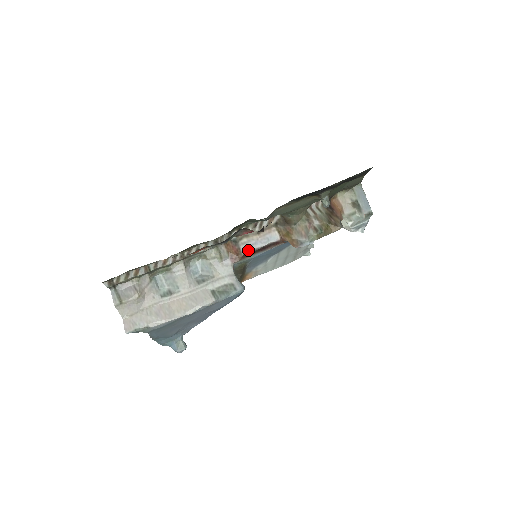
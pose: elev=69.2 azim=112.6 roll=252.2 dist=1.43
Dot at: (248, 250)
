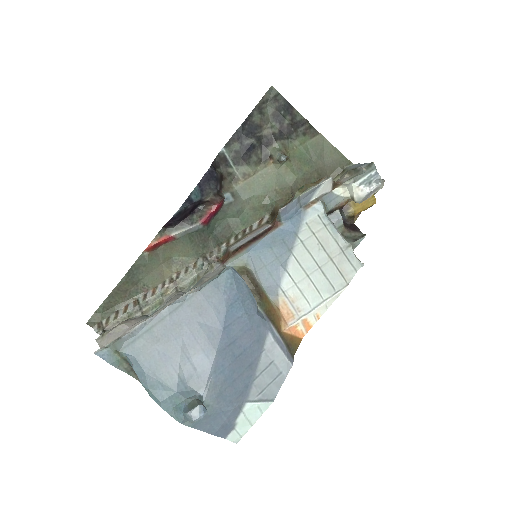
Dot at: (237, 247)
